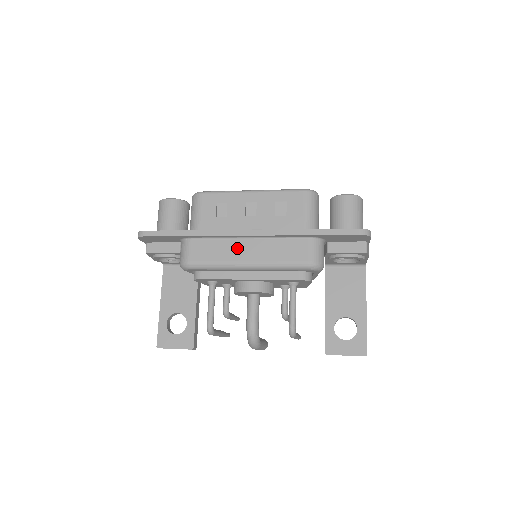
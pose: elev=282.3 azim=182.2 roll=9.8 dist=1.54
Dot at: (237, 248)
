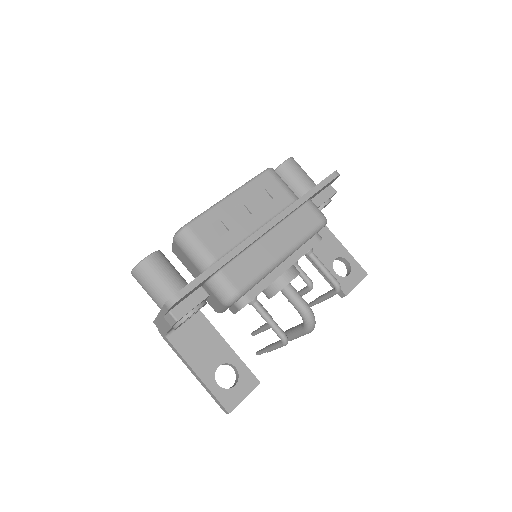
Dot at: (265, 248)
